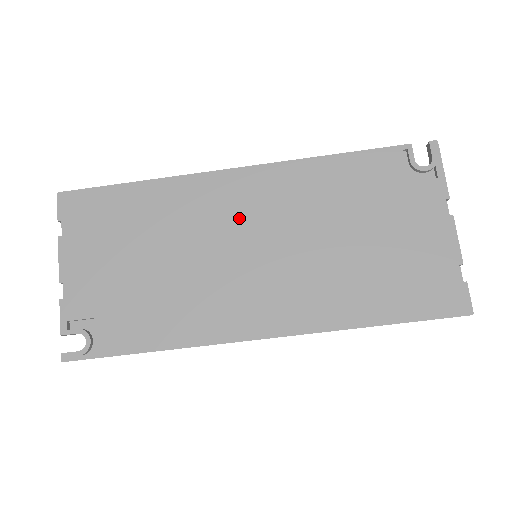
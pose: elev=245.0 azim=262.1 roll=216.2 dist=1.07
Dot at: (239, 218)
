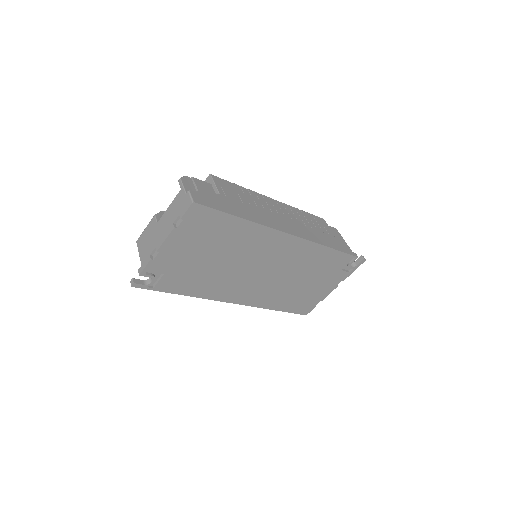
Dot at: (271, 257)
